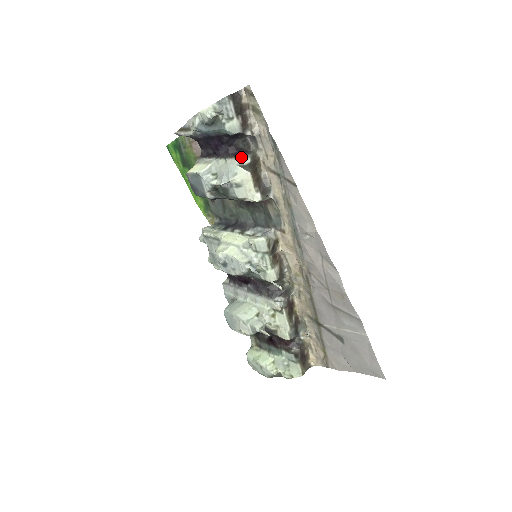
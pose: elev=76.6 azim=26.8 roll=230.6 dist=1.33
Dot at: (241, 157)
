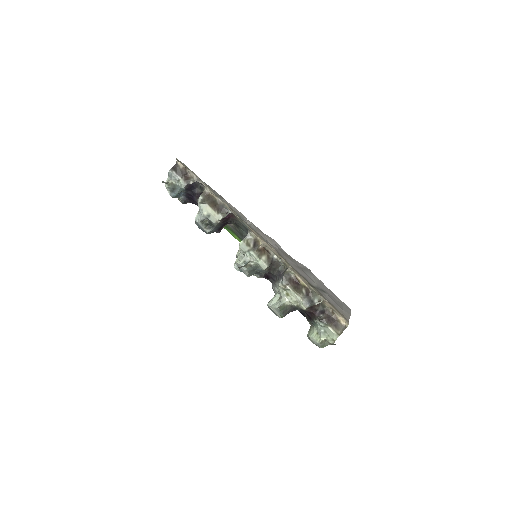
Dot at: (199, 198)
